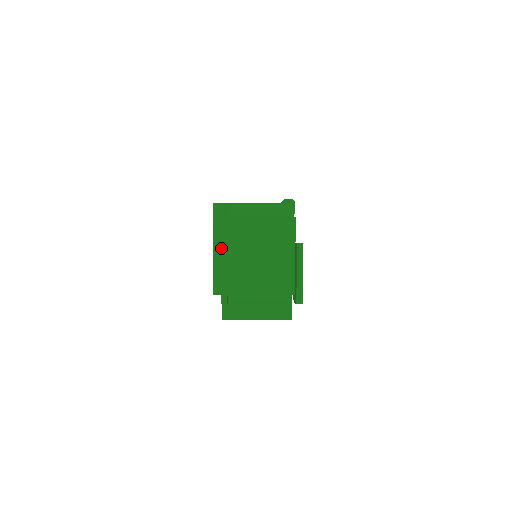
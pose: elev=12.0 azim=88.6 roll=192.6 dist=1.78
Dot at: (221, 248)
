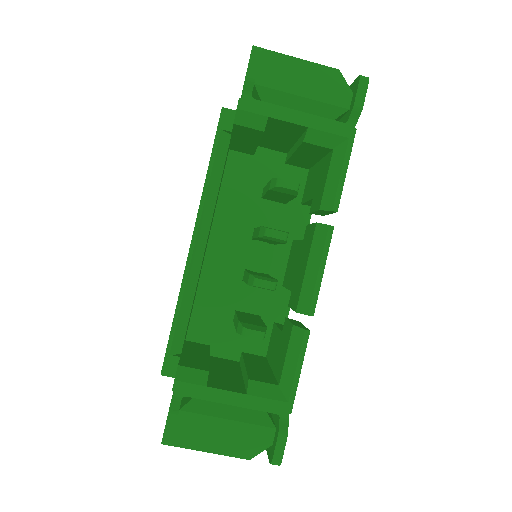
Dot at: occluded
